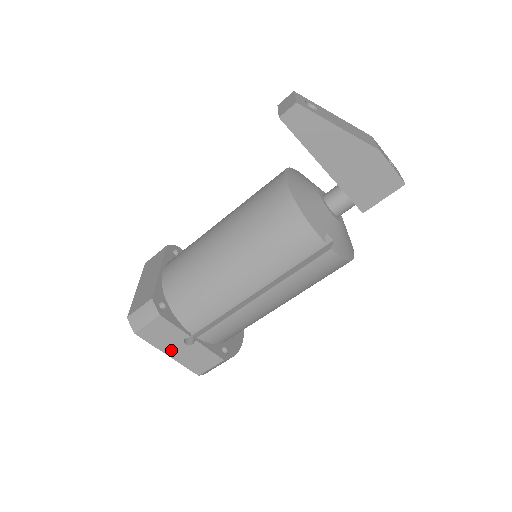
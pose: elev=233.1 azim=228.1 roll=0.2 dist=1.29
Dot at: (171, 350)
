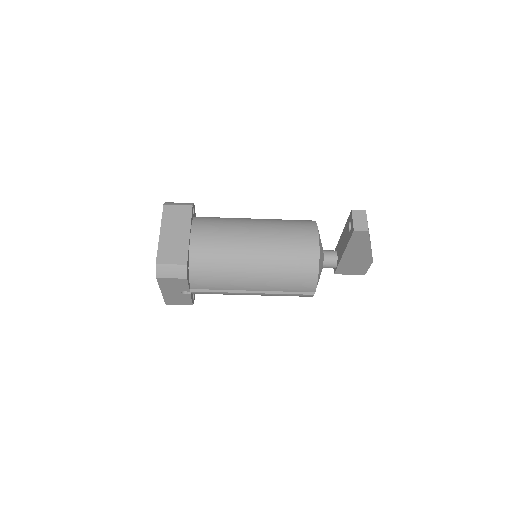
Dot at: (167, 291)
